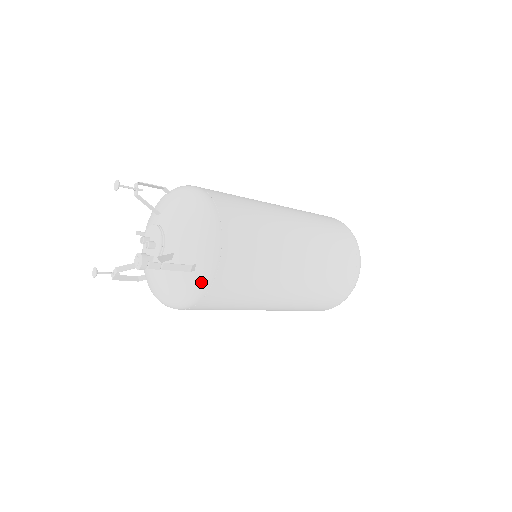
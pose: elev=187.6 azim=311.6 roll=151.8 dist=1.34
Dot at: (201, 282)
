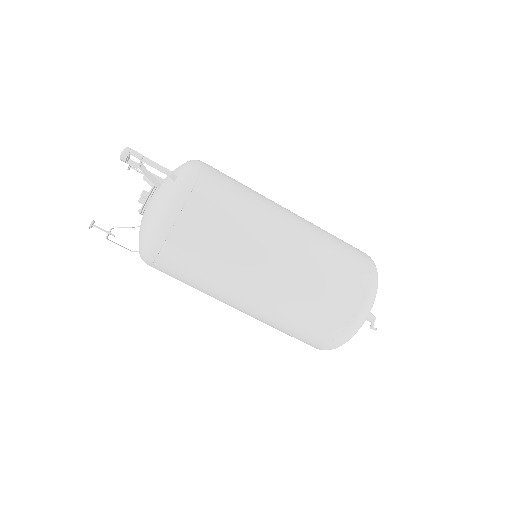
Dot at: (179, 189)
